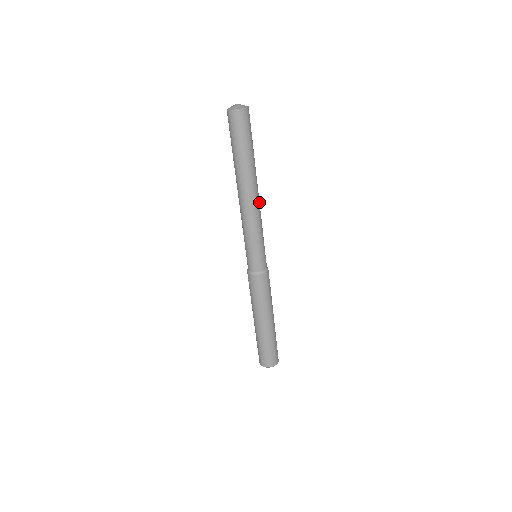
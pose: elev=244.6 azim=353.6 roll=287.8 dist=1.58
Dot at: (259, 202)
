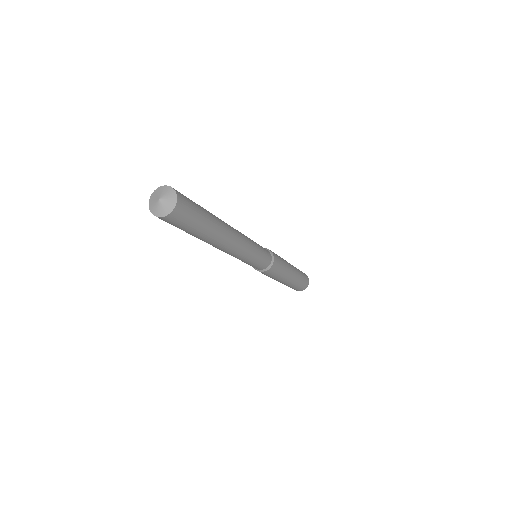
Dot at: (234, 249)
